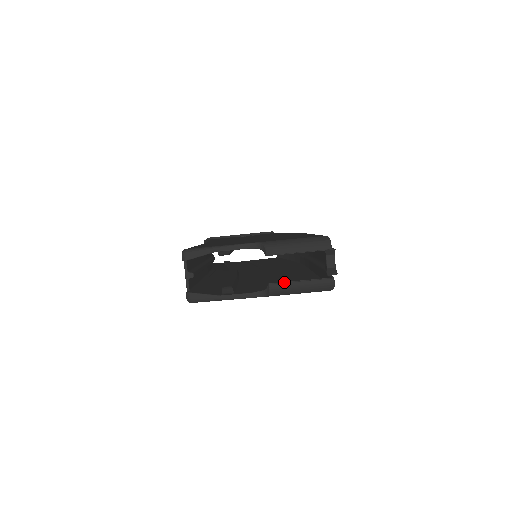
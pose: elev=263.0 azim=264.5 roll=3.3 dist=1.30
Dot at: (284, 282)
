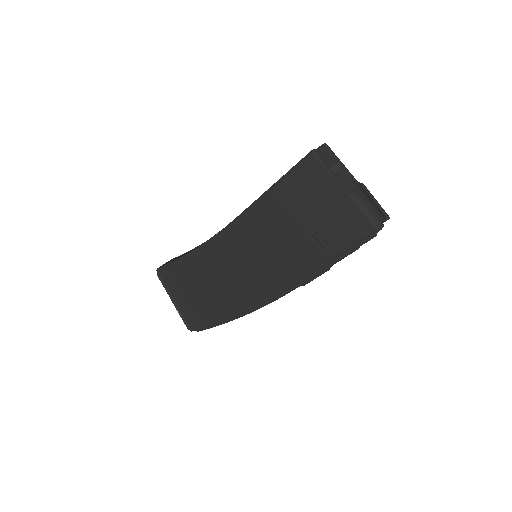
Dot at: (363, 198)
